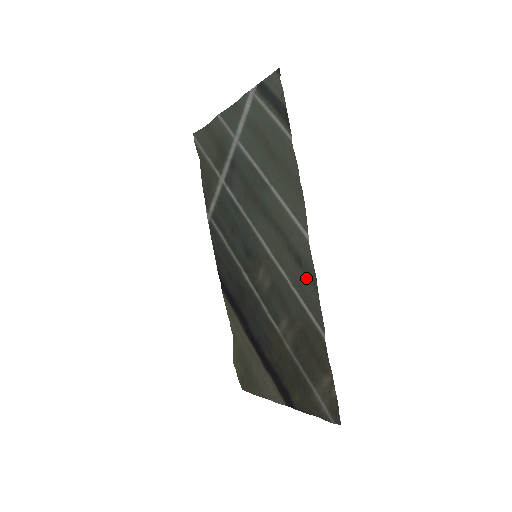
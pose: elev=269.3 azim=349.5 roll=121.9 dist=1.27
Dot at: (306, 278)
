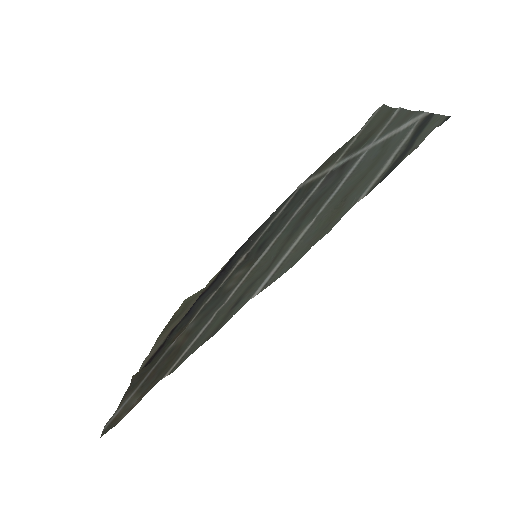
Dot at: (220, 321)
